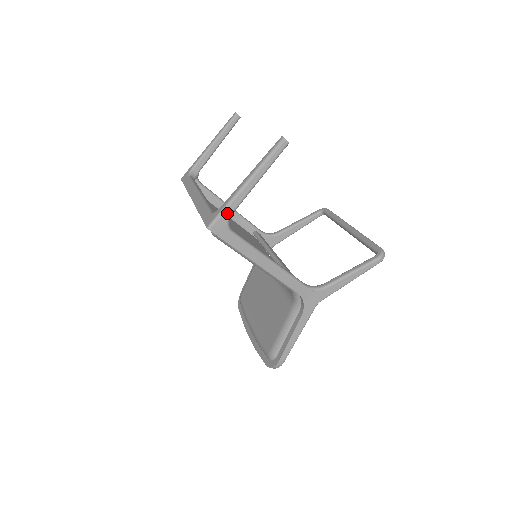
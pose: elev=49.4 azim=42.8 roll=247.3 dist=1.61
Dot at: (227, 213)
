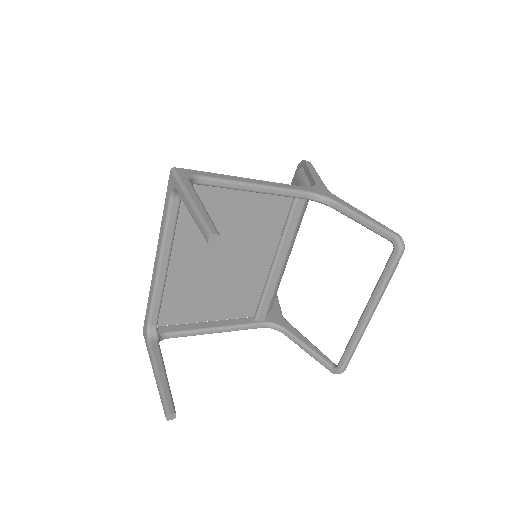
Dot at: occluded
